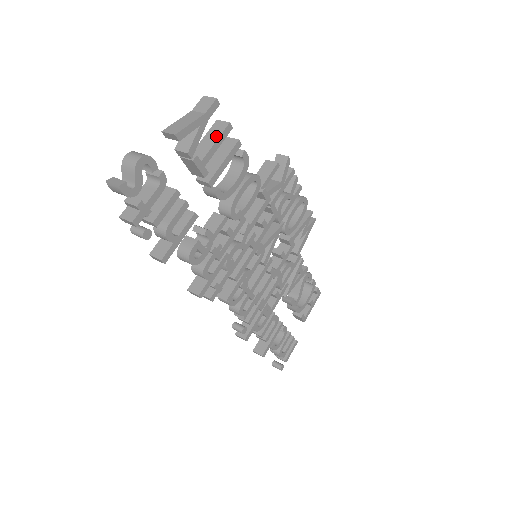
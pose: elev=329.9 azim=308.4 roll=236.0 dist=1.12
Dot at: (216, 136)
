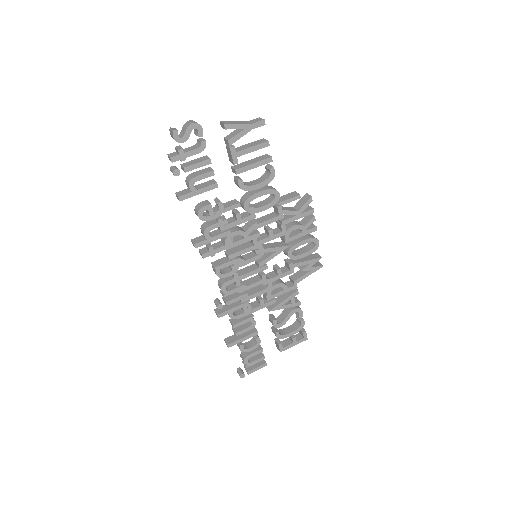
Dot at: (255, 144)
